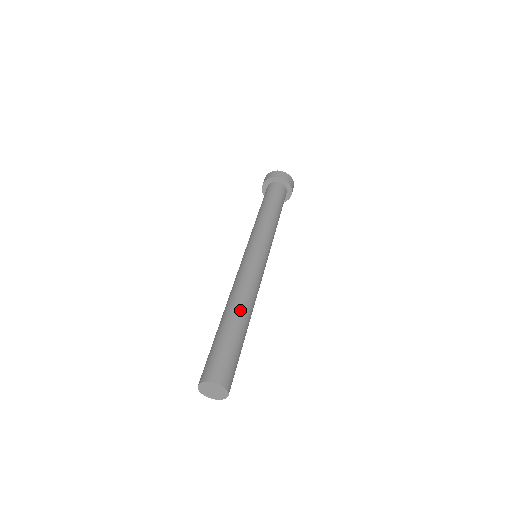
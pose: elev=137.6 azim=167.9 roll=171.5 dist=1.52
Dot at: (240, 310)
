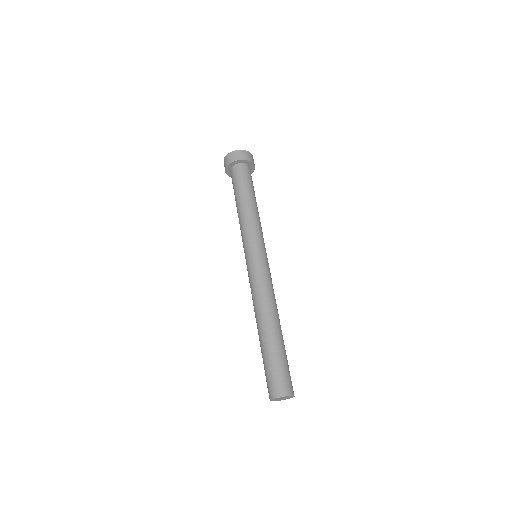
Dot at: occluded
